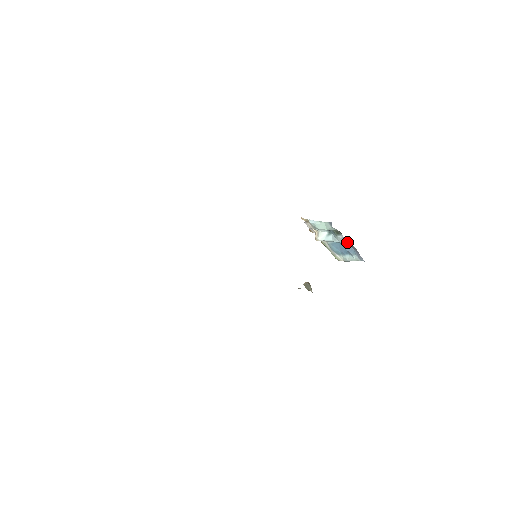
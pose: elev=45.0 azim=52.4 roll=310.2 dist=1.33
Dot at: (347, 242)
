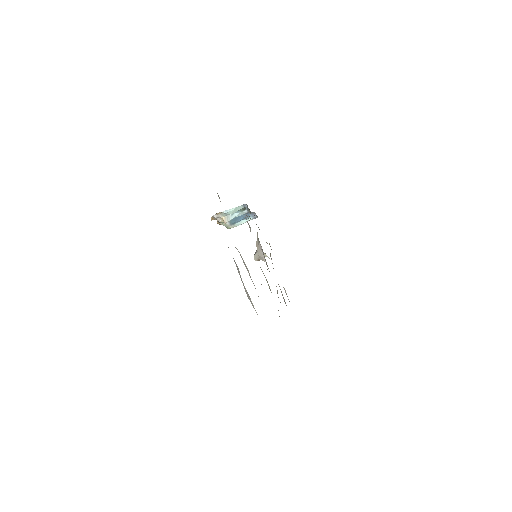
Dot at: occluded
